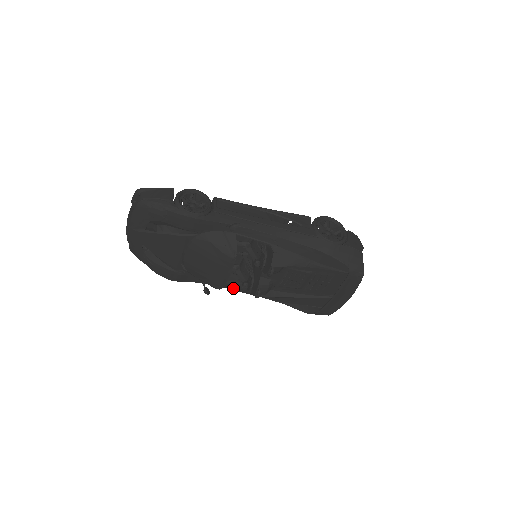
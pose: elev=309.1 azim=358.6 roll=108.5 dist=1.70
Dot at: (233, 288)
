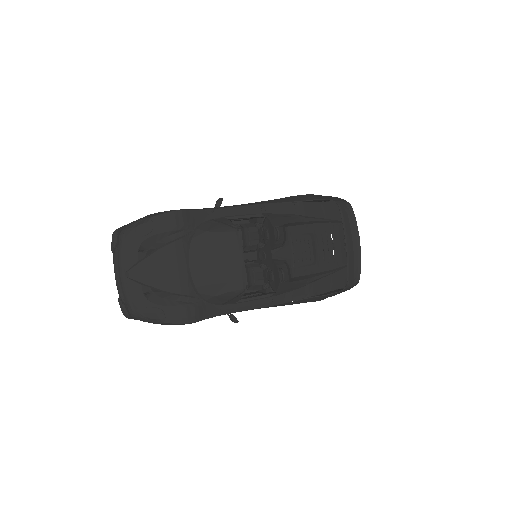
Dot at: (257, 303)
